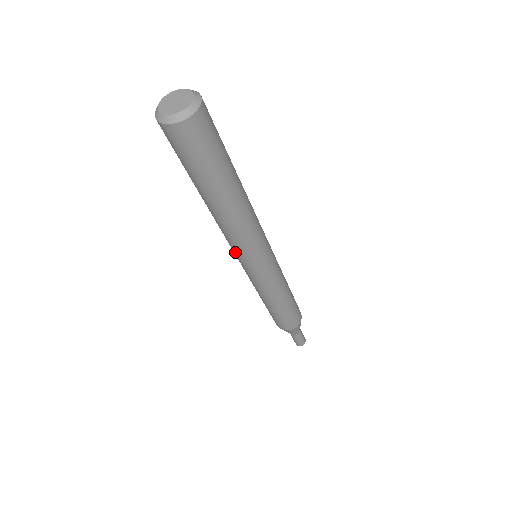
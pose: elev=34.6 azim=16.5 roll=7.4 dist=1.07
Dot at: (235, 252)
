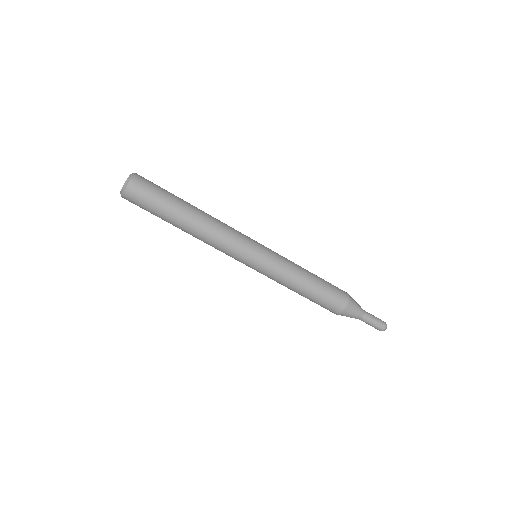
Dot at: (236, 253)
